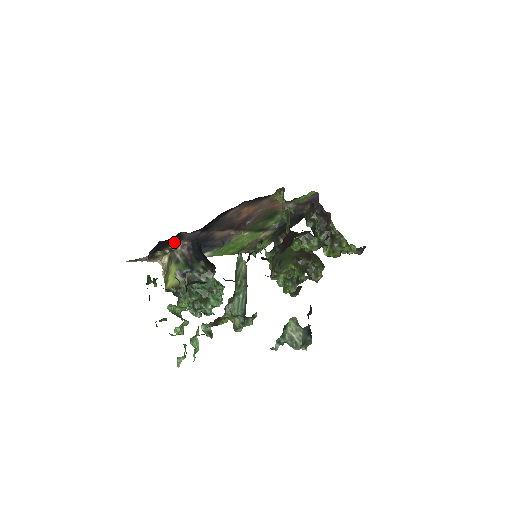
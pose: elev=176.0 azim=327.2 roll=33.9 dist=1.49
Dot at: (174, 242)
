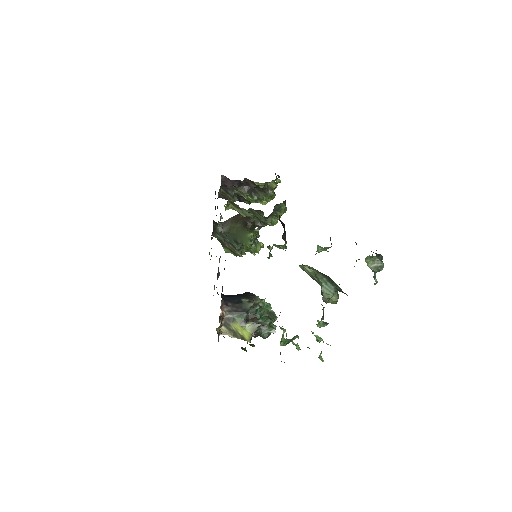
Dot at: occluded
